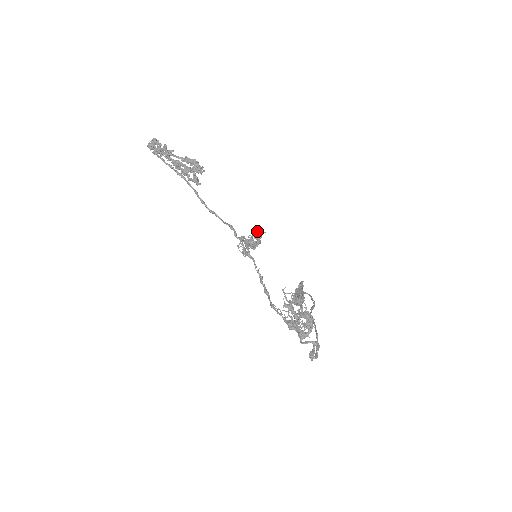
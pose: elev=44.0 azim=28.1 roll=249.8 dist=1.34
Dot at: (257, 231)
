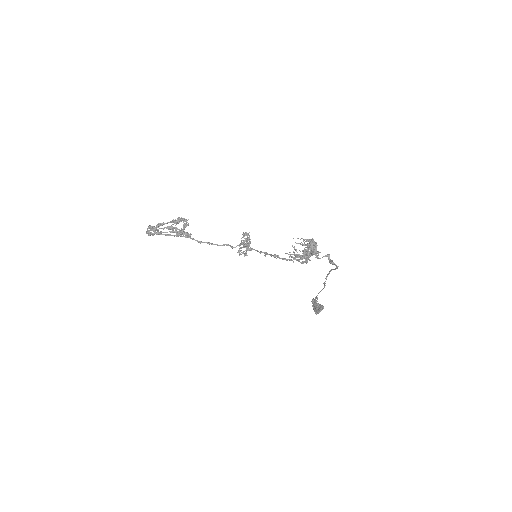
Dot at: (243, 233)
